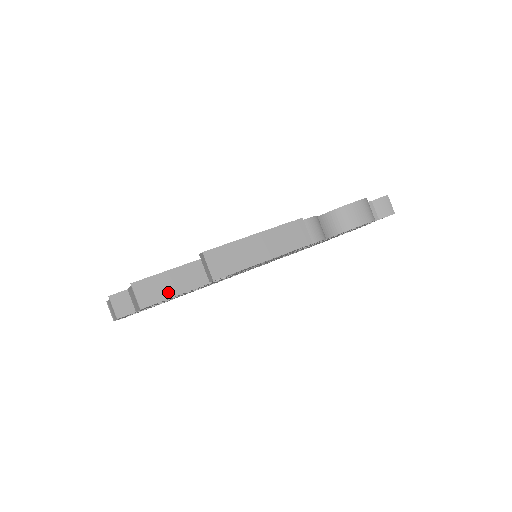
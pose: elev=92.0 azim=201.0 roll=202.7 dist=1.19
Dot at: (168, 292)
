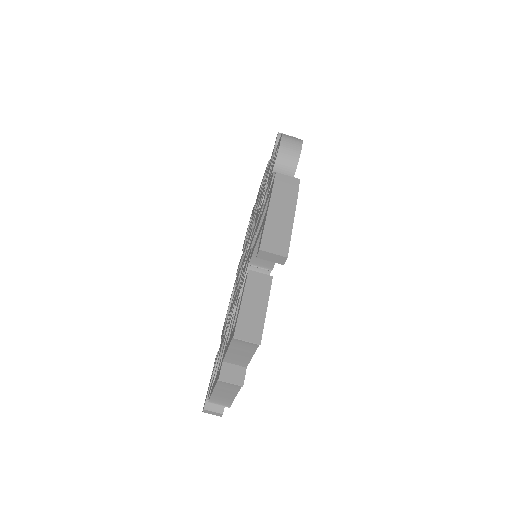
Dot at: (259, 315)
